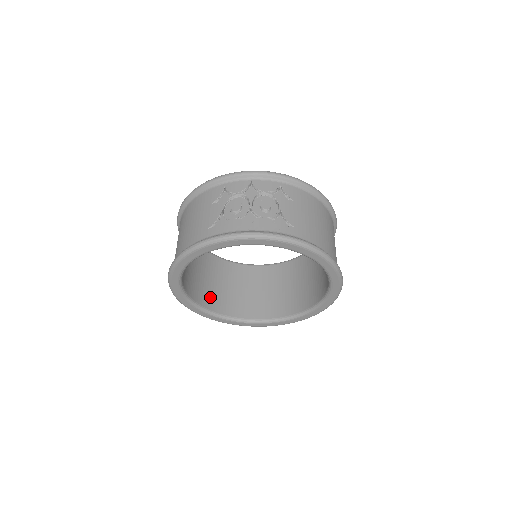
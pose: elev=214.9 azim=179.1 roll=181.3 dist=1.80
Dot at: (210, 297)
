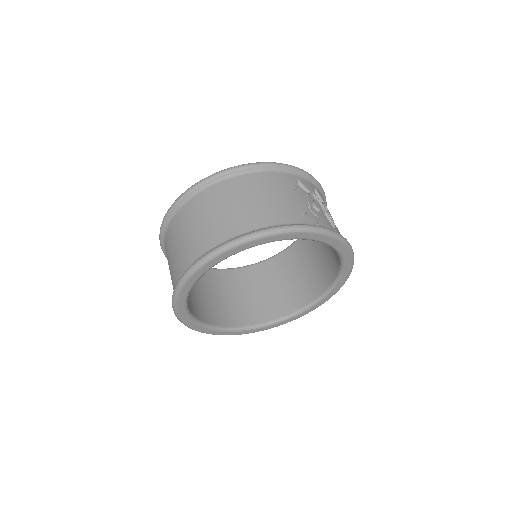
Dot at: occluded
